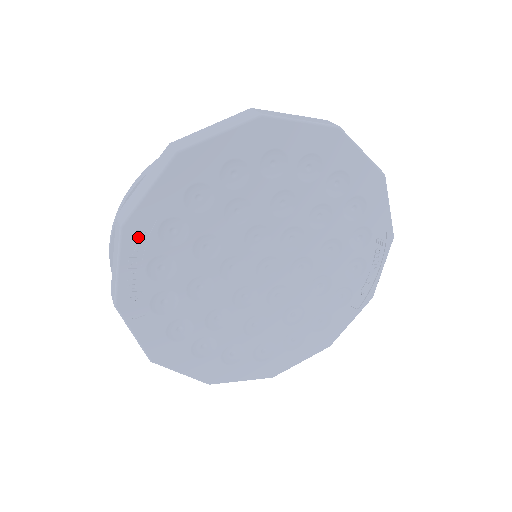
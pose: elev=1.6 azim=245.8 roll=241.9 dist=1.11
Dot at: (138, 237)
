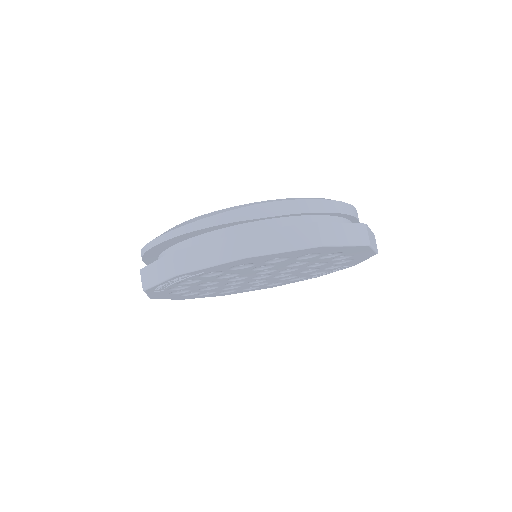
Dot at: (184, 276)
